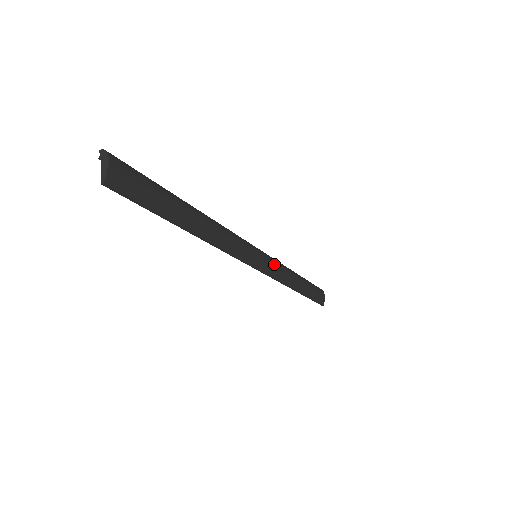
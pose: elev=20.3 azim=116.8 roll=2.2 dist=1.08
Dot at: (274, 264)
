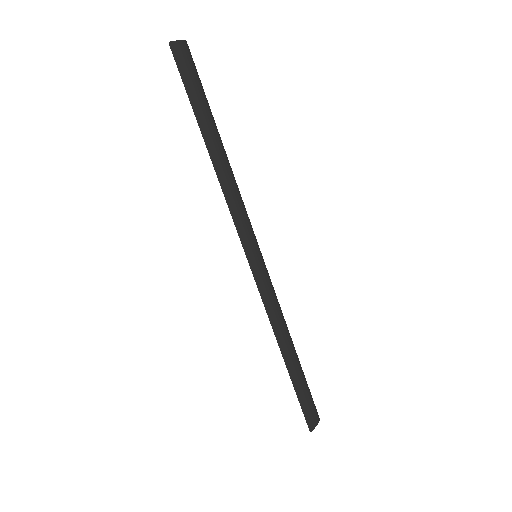
Dot at: (271, 288)
